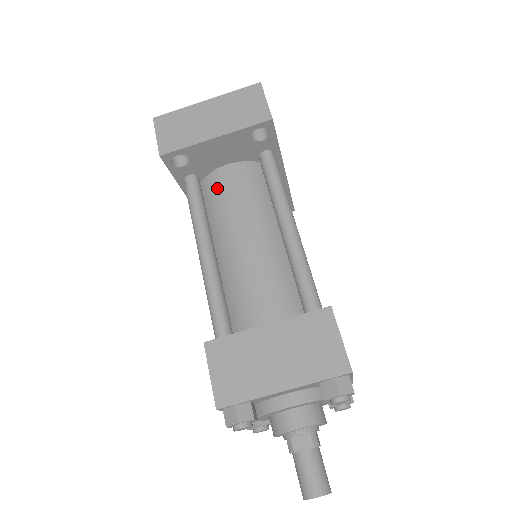
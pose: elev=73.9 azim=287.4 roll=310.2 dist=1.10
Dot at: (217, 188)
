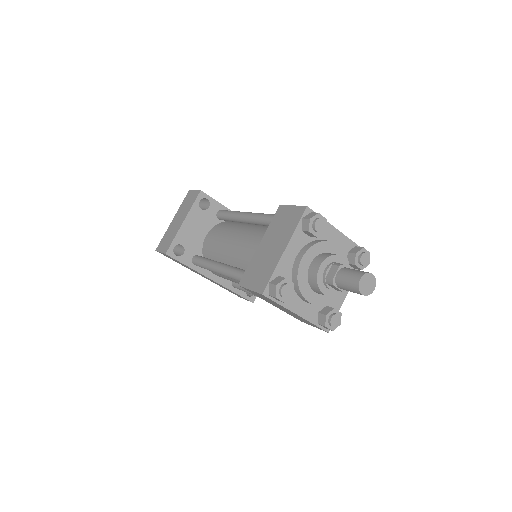
Dot at: (208, 247)
